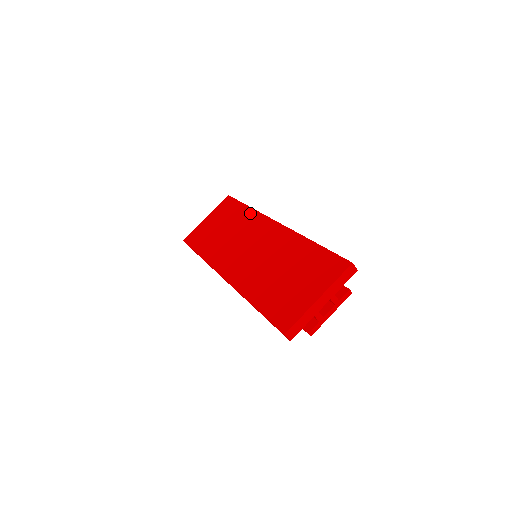
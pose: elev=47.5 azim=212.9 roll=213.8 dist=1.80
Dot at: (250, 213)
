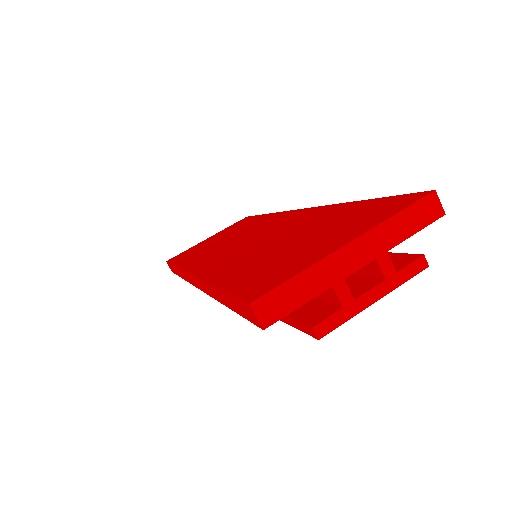
Dot at: (266, 216)
